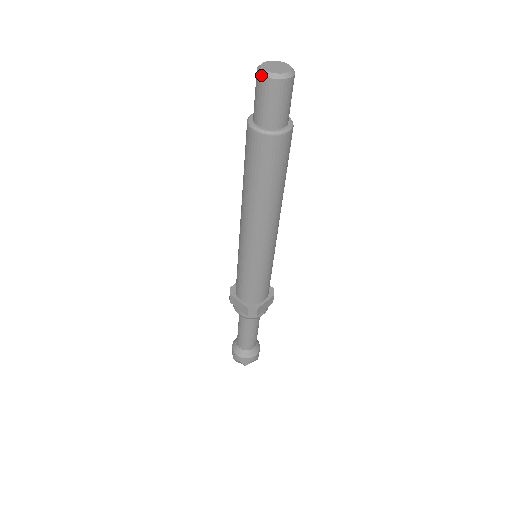
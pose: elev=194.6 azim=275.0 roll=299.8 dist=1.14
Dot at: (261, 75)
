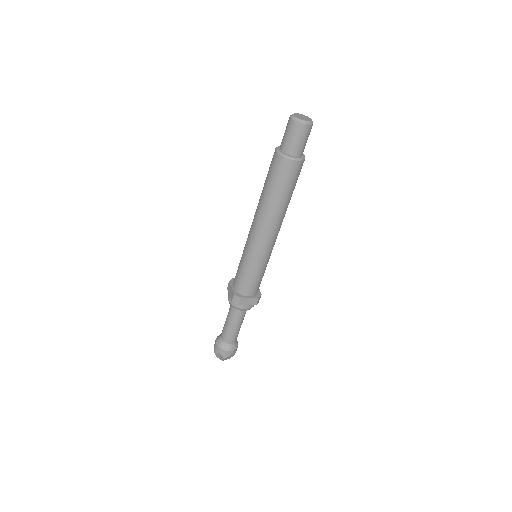
Dot at: (305, 124)
